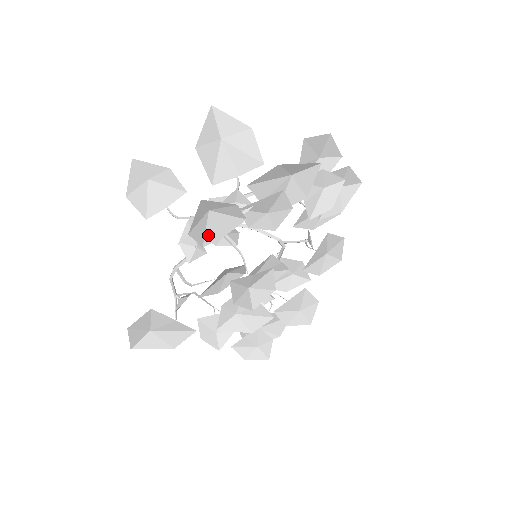
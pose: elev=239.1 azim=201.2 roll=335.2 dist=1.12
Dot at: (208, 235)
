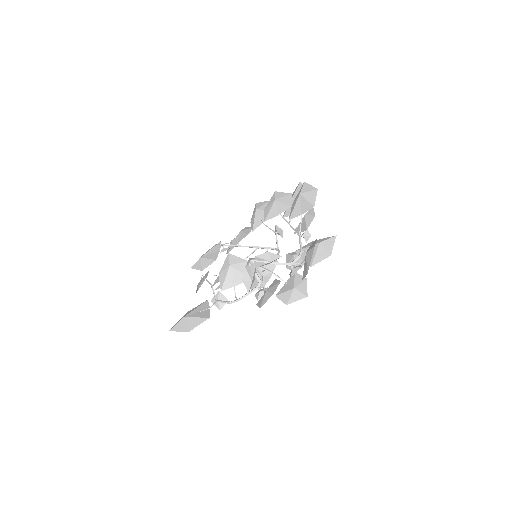
Dot at: (282, 292)
